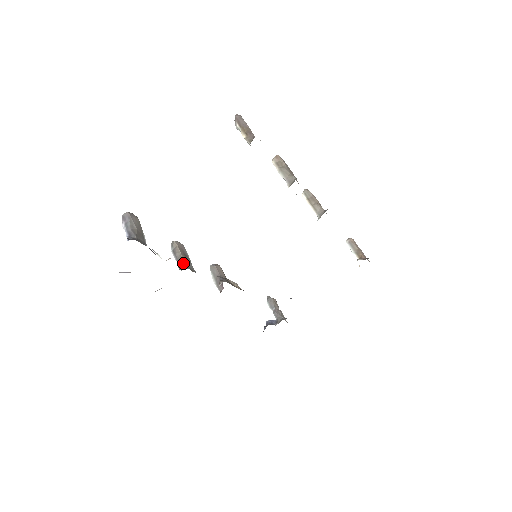
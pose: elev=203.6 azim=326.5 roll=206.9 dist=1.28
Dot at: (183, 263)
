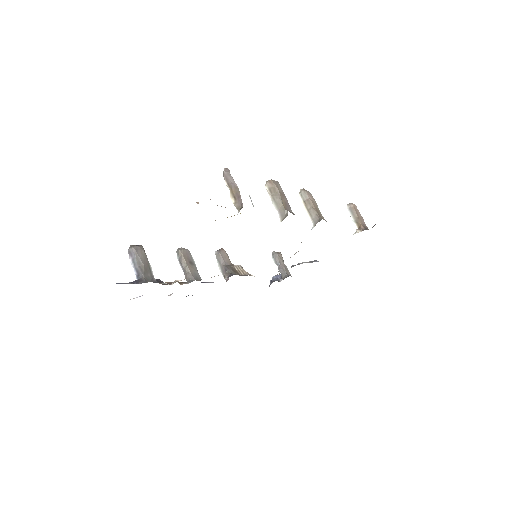
Dot at: (189, 274)
